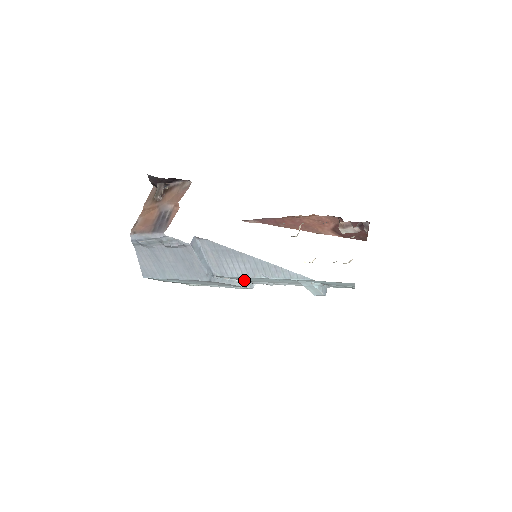
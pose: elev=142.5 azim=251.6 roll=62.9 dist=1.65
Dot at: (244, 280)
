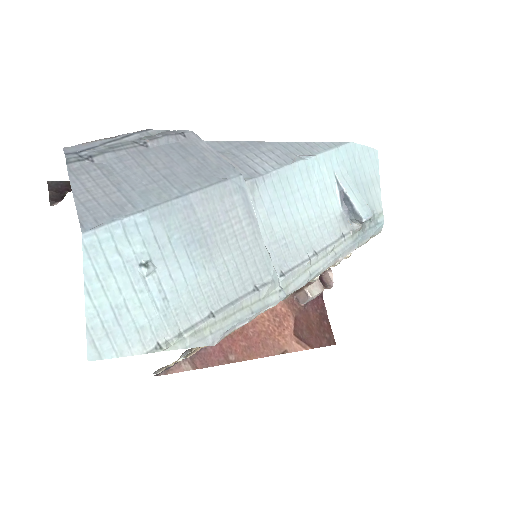
Dot at: (271, 248)
